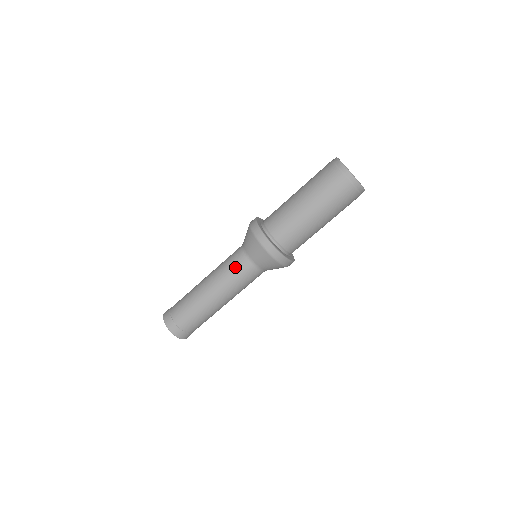
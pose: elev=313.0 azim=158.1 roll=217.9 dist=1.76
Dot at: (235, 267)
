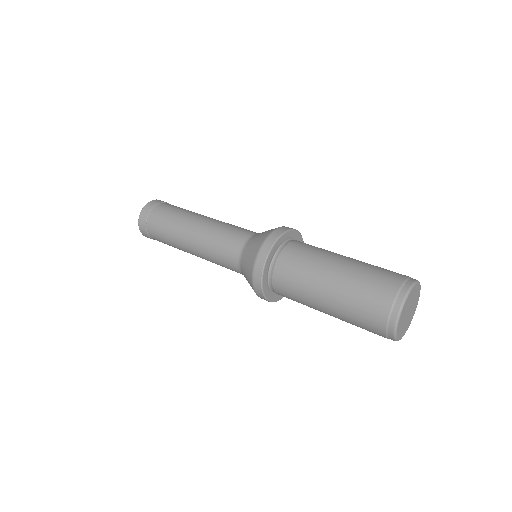
Dot at: (223, 258)
